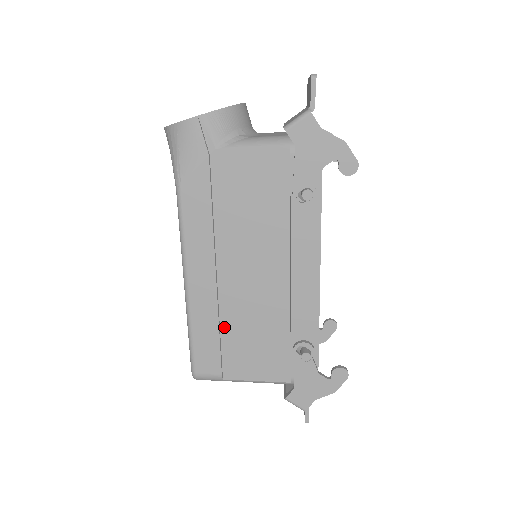
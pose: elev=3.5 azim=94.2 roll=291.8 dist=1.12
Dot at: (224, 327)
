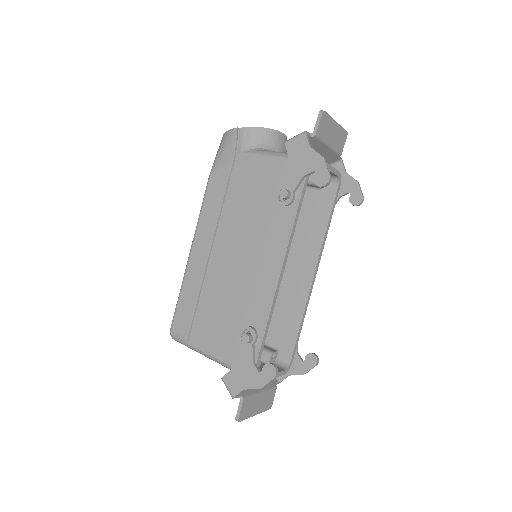
Dot at: (203, 296)
